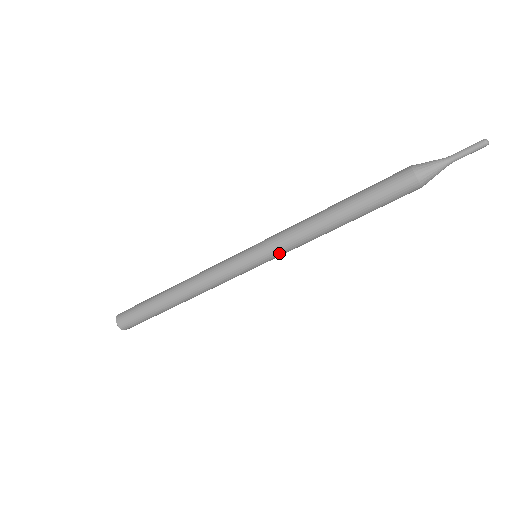
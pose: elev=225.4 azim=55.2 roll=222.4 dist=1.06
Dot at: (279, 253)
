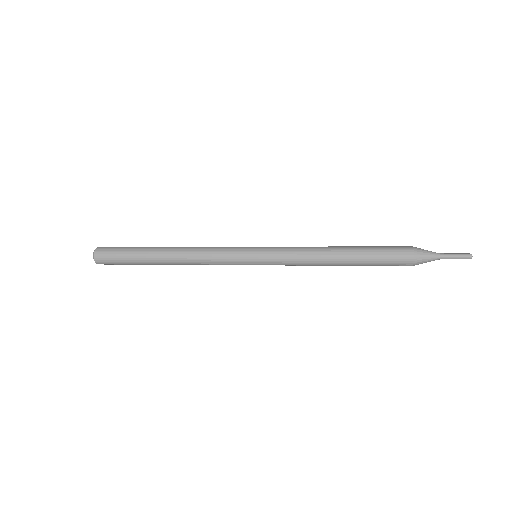
Dot at: occluded
